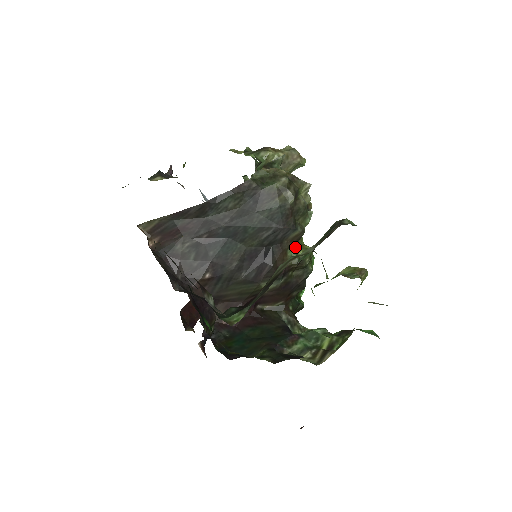
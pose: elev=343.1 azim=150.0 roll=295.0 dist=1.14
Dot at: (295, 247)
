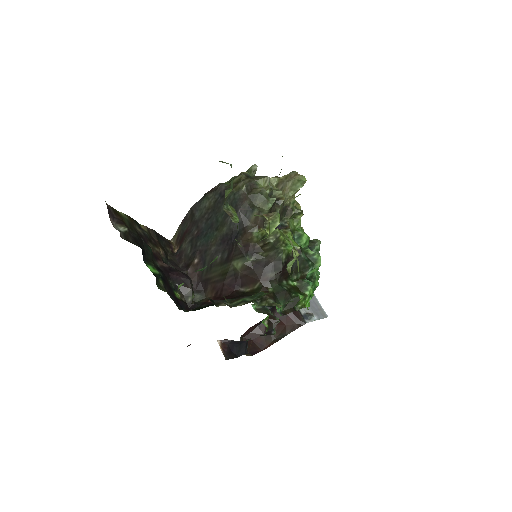
Dot at: (263, 230)
